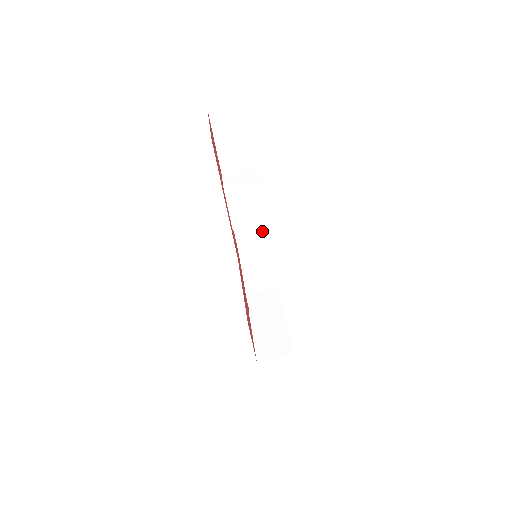
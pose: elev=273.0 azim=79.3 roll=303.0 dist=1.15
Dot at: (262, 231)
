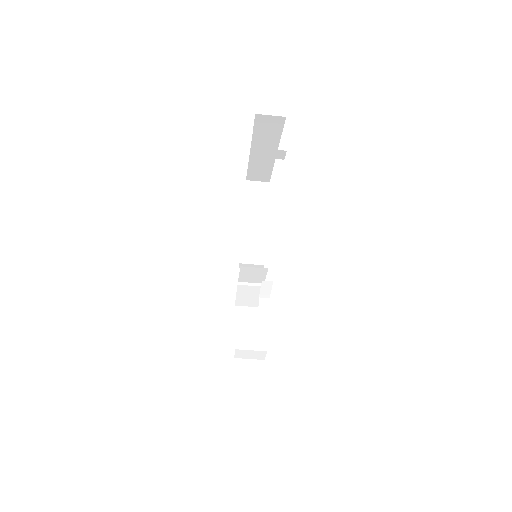
Dot at: occluded
